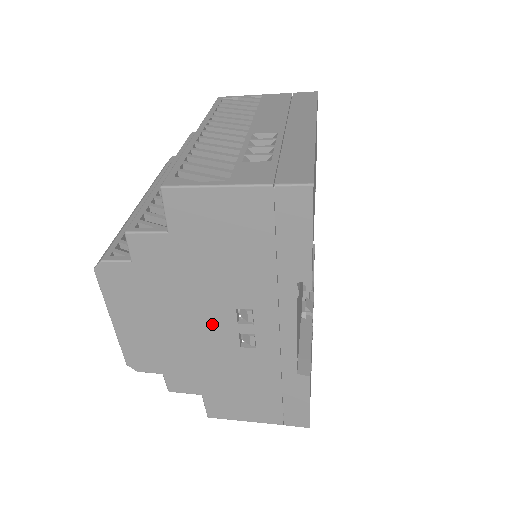
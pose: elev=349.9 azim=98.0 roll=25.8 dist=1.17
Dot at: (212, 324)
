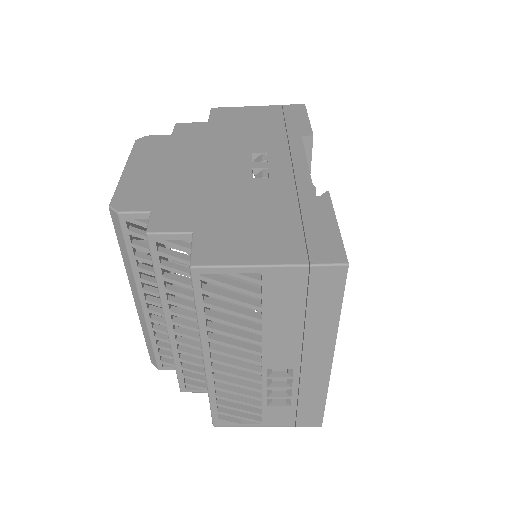
Dot at: occluded
